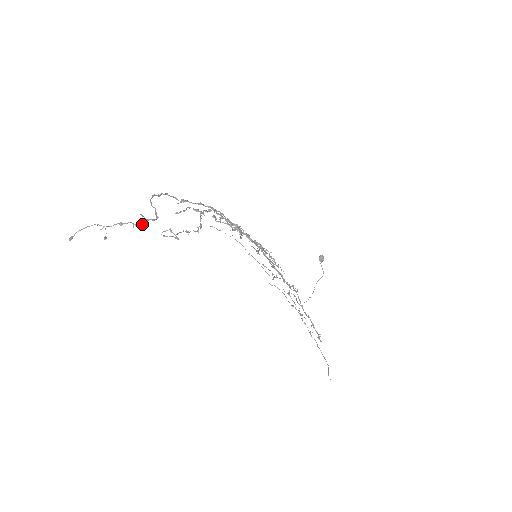
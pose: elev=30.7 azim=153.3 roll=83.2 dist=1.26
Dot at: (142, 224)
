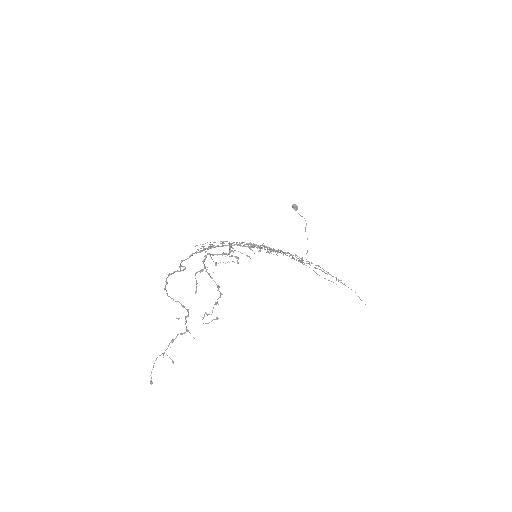
Dot at: (186, 329)
